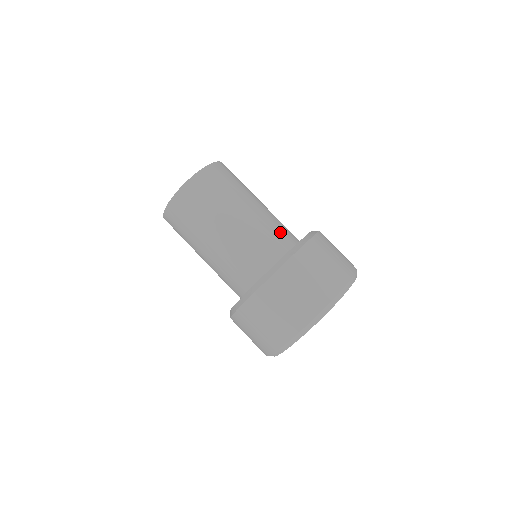
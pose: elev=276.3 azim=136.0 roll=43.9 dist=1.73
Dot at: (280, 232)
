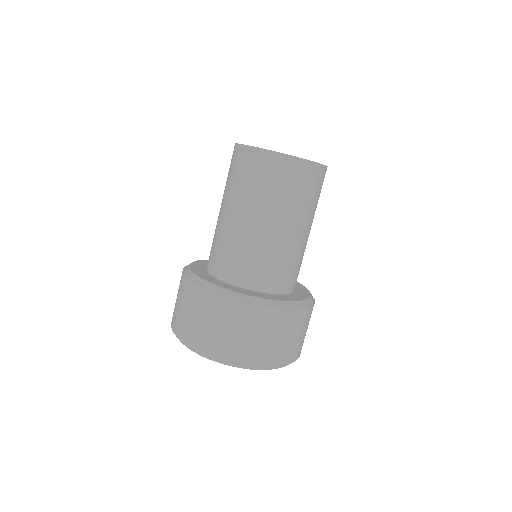
Dot at: (268, 270)
